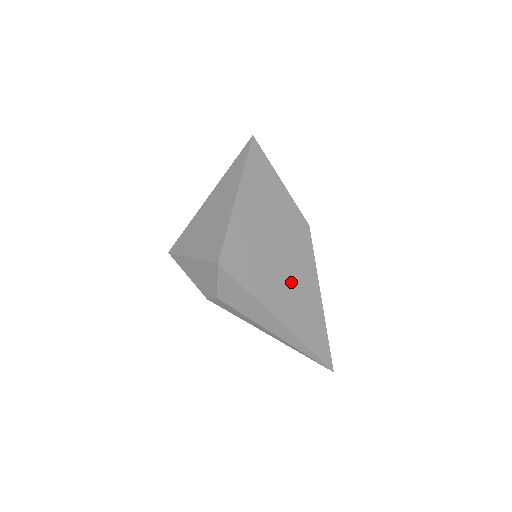
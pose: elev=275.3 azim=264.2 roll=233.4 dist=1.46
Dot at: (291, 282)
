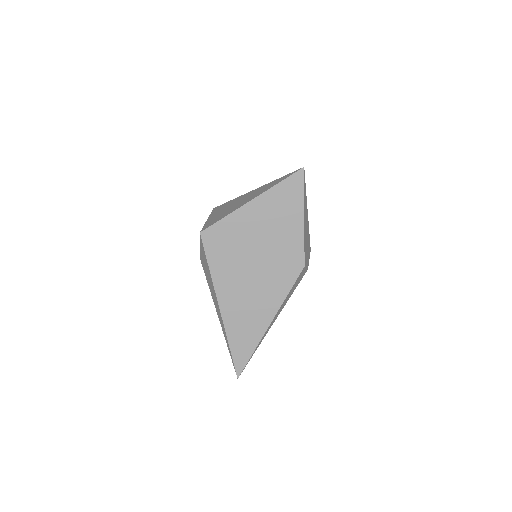
Dot at: (252, 291)
